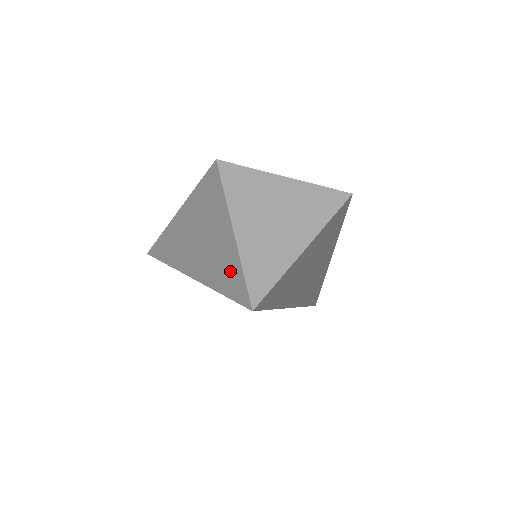
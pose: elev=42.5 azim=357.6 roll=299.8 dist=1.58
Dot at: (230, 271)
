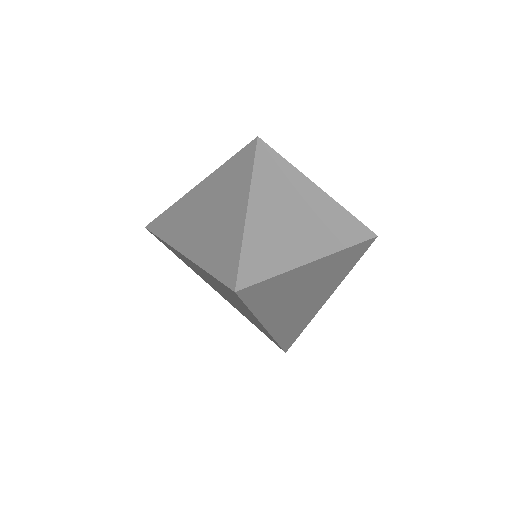
Dot at: (227, 252)
